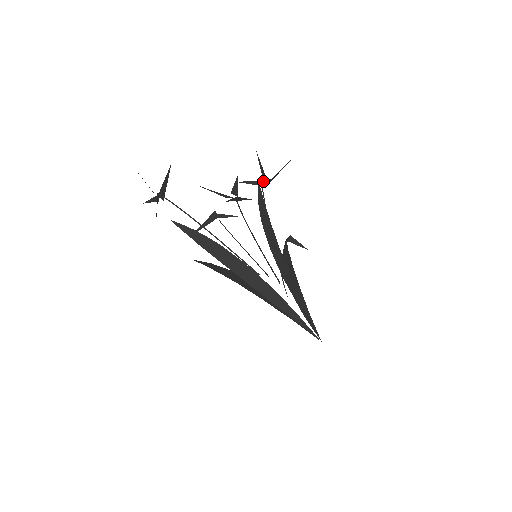
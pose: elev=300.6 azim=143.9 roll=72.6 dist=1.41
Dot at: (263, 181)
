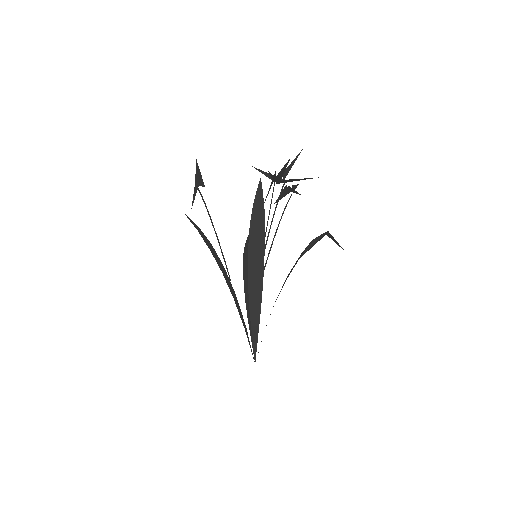
Dot at: (274, 178)
